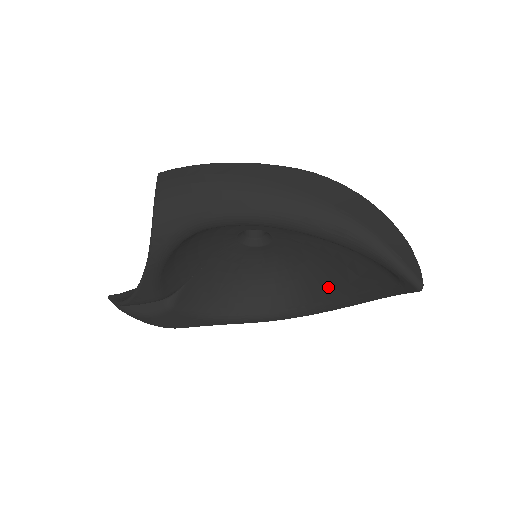
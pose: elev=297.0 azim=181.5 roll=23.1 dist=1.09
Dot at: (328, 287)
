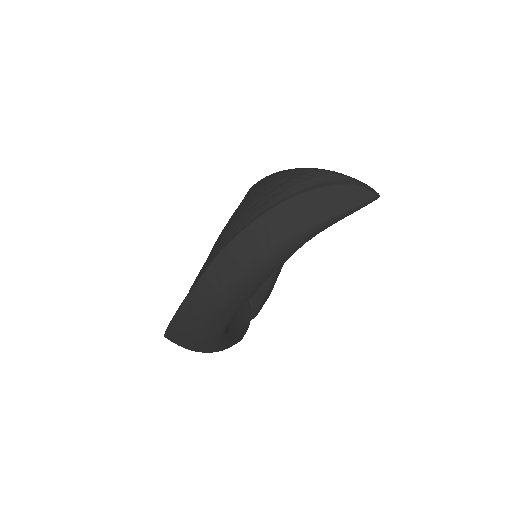
Dot at: occluded
